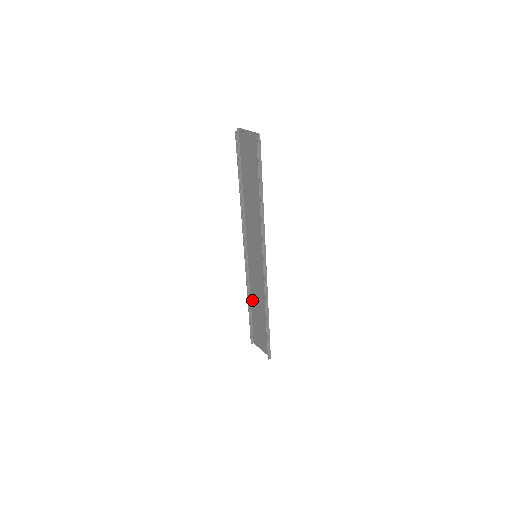
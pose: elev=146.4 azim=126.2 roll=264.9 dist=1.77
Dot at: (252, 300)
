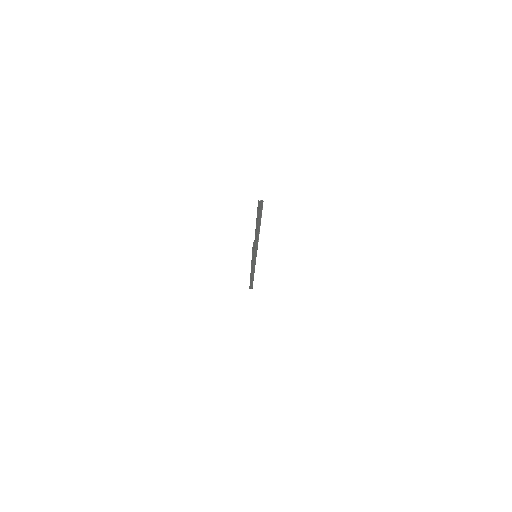
Dot at: occluded
